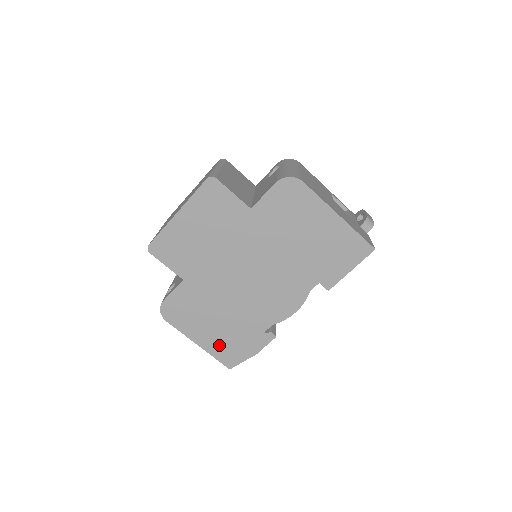
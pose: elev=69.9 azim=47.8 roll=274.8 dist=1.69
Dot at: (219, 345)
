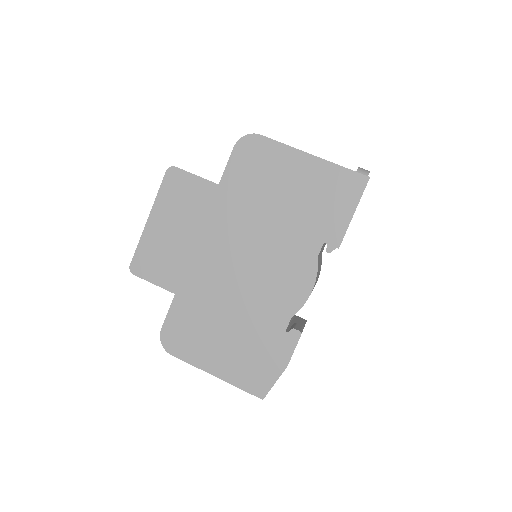
Dot at: (239, 368)
